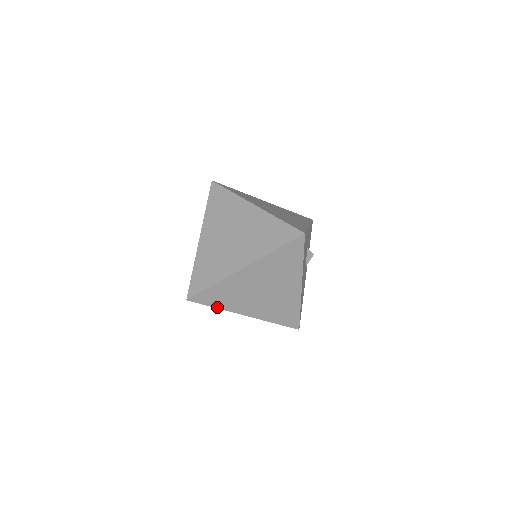
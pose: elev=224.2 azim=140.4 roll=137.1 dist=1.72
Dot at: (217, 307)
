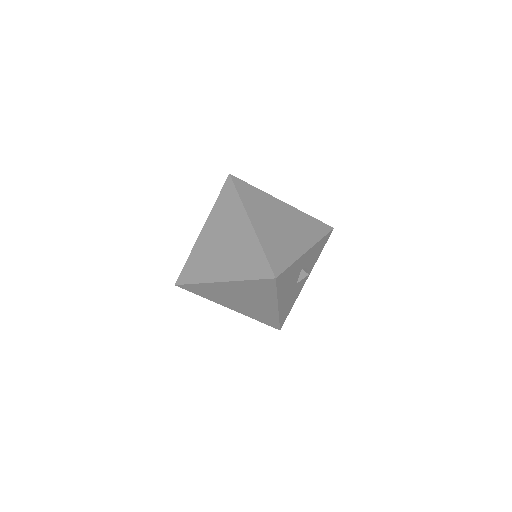
Dot at: (202, 296)
